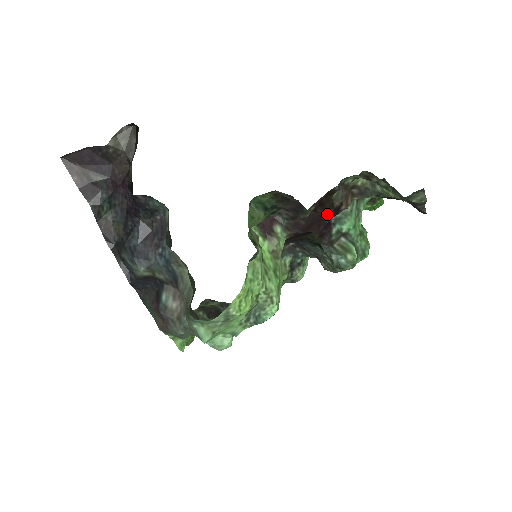
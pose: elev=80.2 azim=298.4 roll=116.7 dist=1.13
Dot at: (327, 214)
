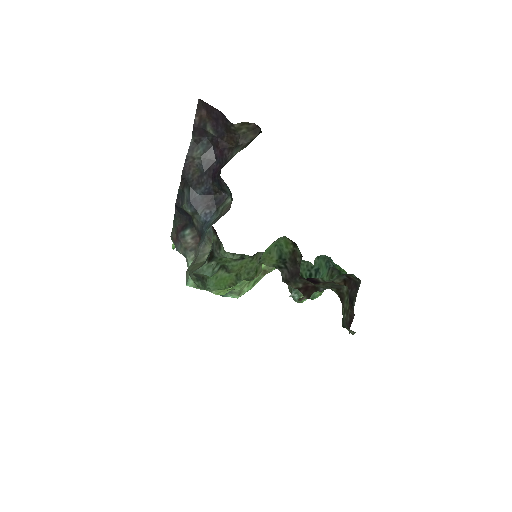
Dot at: (303, 297)
